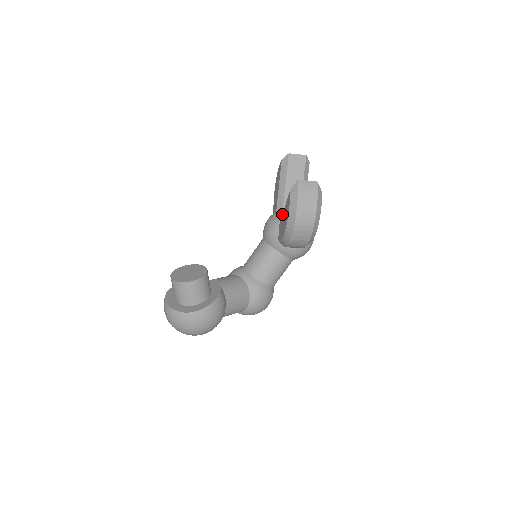
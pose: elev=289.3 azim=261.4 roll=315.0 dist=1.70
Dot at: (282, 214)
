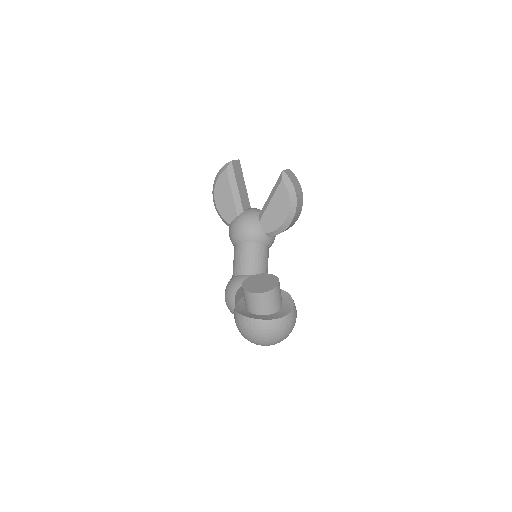
Dot at: (266, 208)
